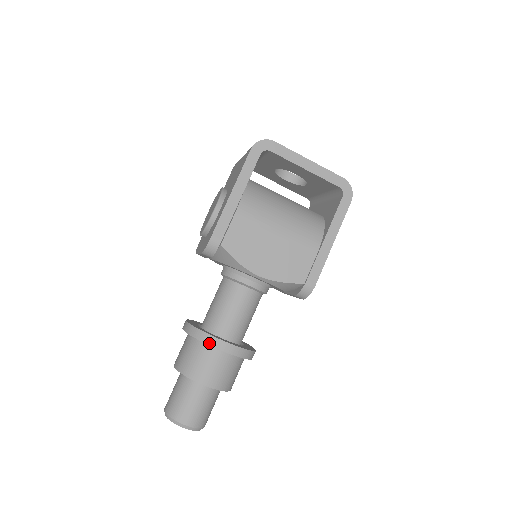
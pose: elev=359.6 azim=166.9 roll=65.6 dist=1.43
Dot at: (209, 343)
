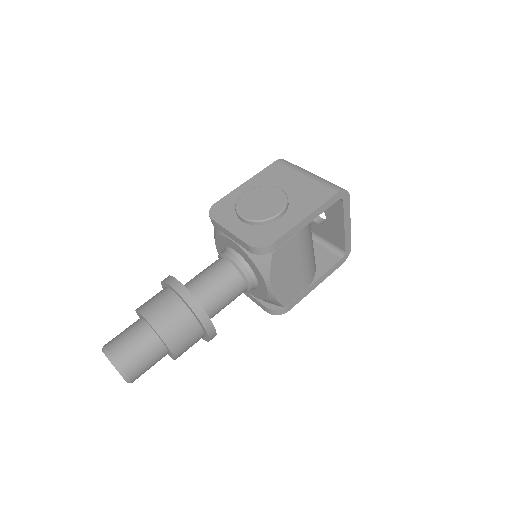
Dot at: (203, 322)
